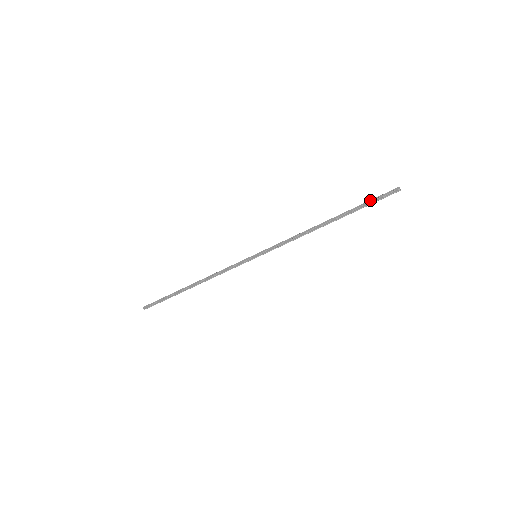
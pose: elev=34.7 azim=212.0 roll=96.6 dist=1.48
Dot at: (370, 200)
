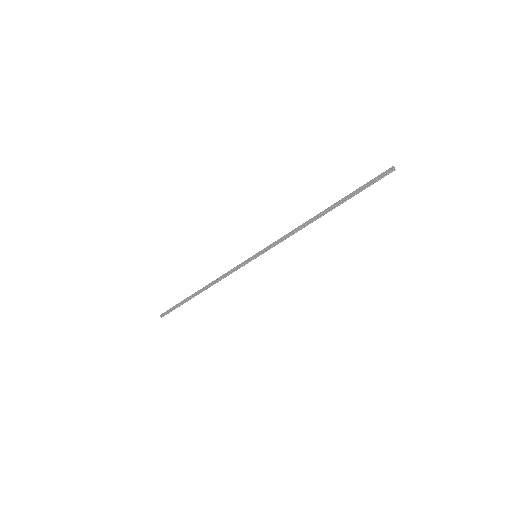
Dot at: (364, 184)
